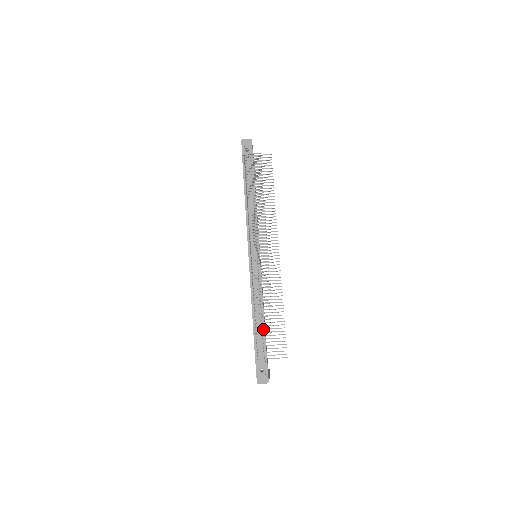
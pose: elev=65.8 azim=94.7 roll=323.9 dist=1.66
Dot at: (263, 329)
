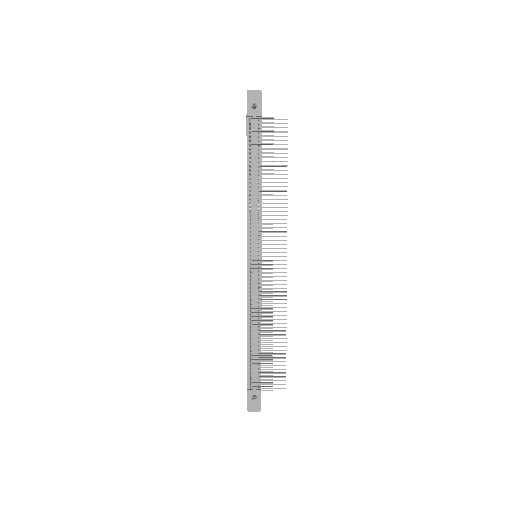
Dot at: (259, 356)
